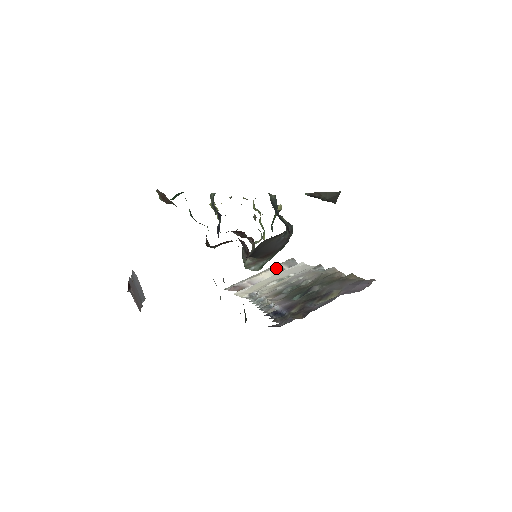
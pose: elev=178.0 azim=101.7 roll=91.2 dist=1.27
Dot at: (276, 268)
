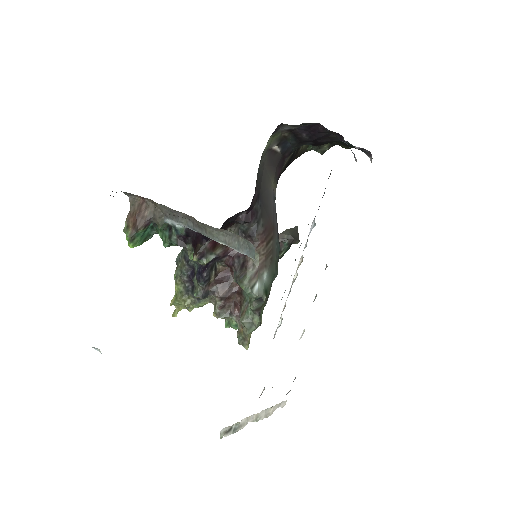
Dot at: occluded
